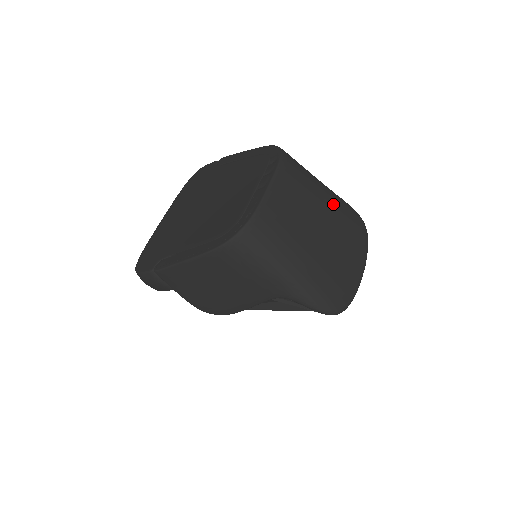
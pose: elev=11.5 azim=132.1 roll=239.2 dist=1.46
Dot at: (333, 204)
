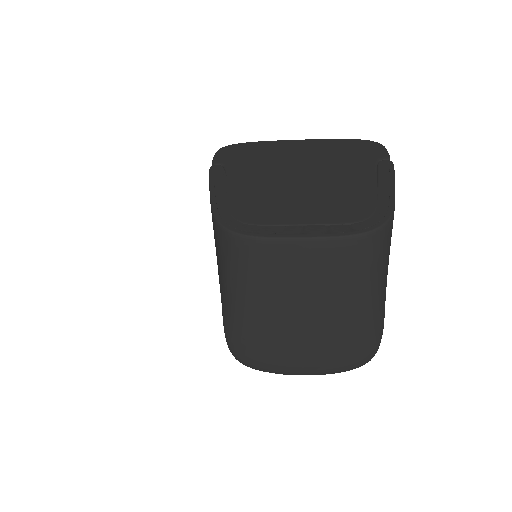
Dot at: (353, 317)
